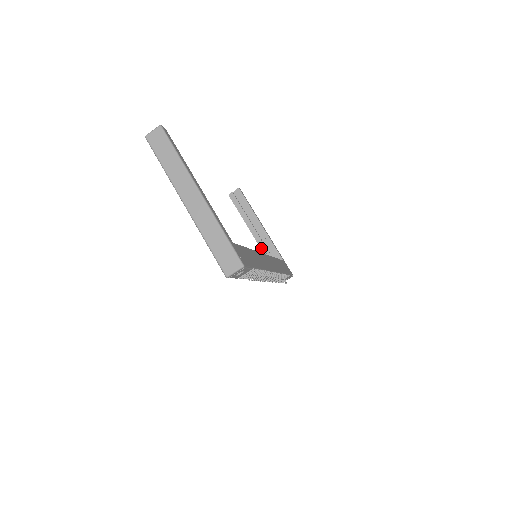
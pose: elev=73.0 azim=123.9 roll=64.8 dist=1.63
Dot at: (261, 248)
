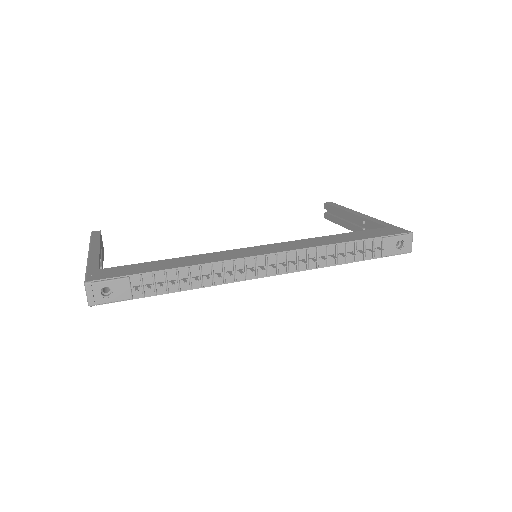
Dot at: occluded
